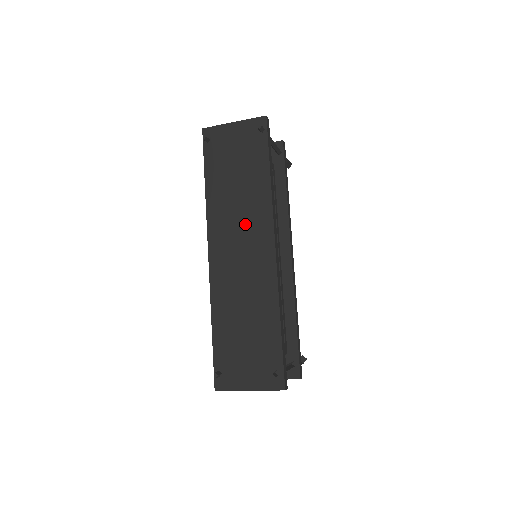
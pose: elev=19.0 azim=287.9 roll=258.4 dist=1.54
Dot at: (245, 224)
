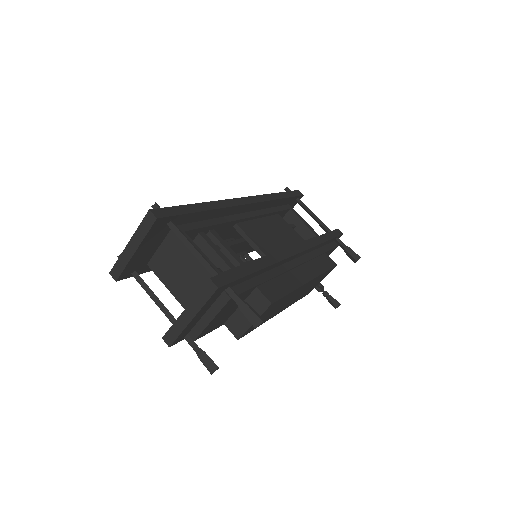
Dot at: occluded
